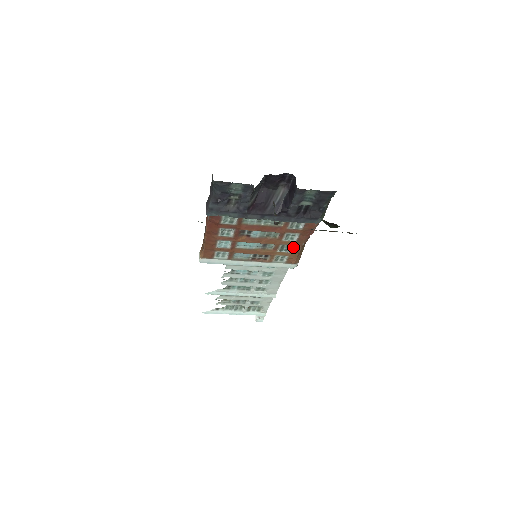
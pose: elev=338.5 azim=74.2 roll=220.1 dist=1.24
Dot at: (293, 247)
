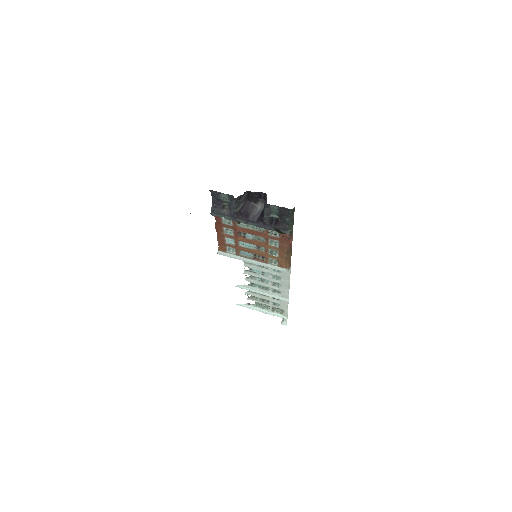
Dot at: (279, 252)
